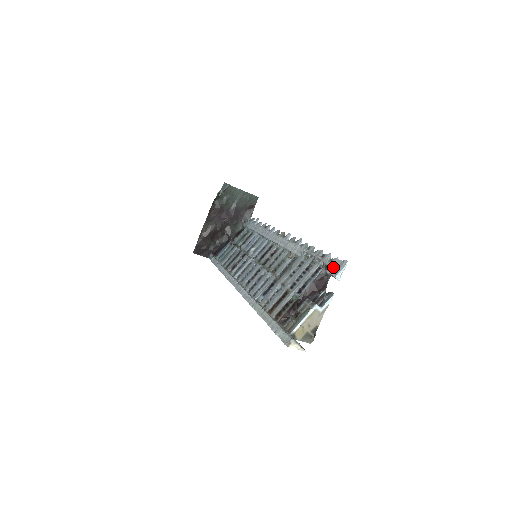
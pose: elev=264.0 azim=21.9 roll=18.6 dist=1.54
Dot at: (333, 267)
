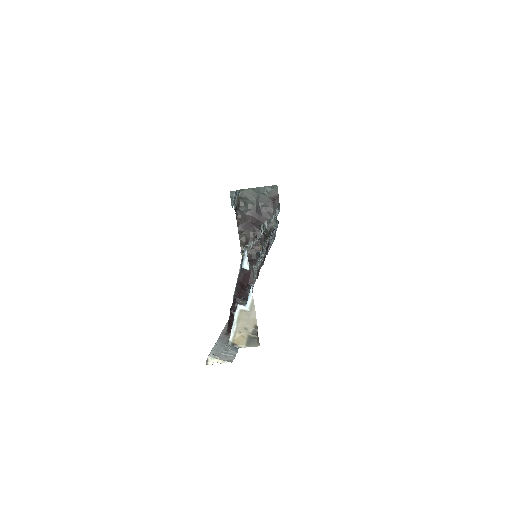
Dot at: occluded
